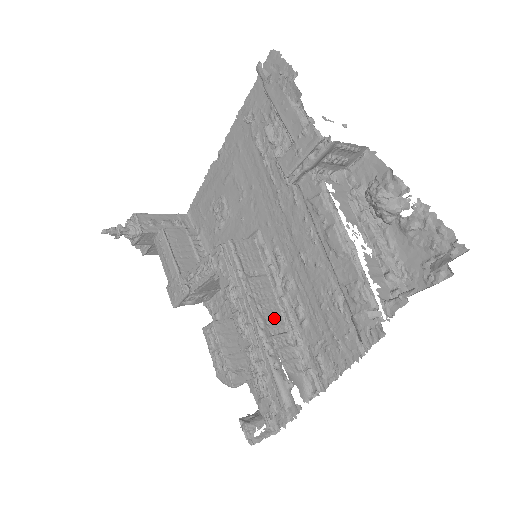
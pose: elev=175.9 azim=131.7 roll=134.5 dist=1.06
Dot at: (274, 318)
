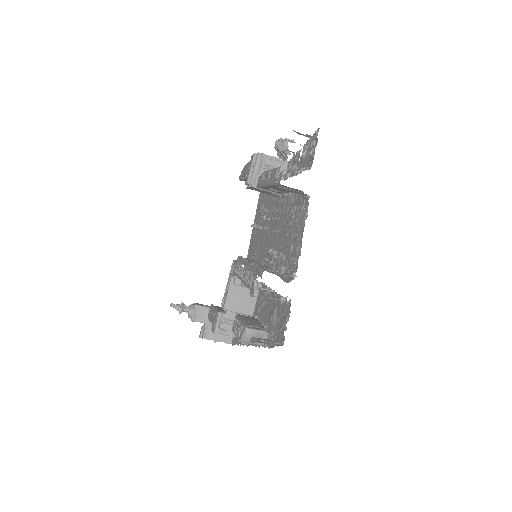
Dot at: (266, 268)
